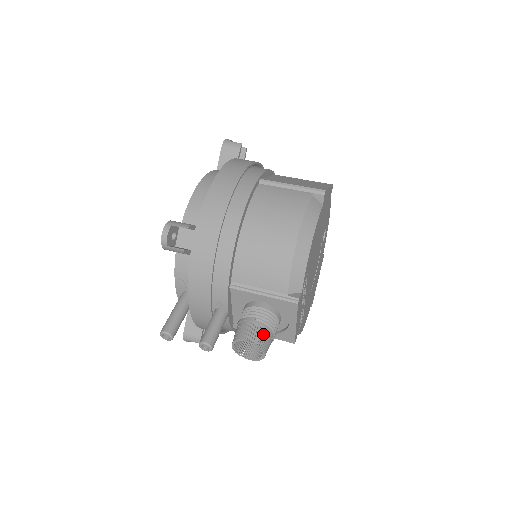
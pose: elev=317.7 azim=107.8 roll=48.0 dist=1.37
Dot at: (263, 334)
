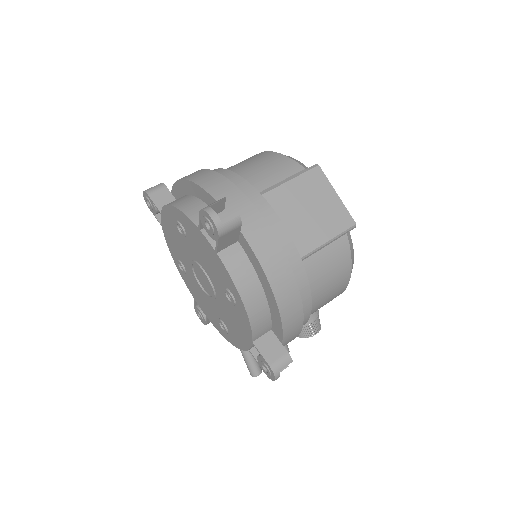
Dot at: (319, 321)
